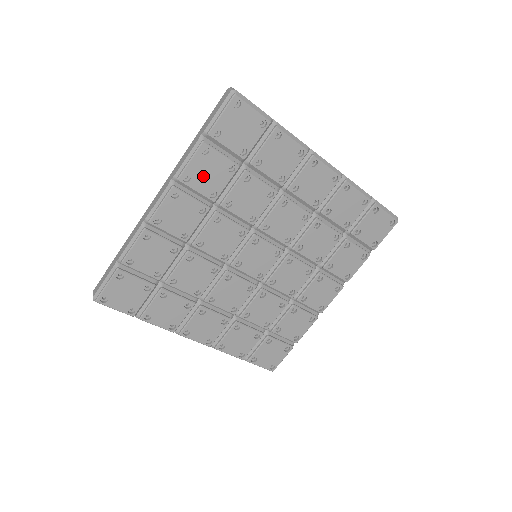
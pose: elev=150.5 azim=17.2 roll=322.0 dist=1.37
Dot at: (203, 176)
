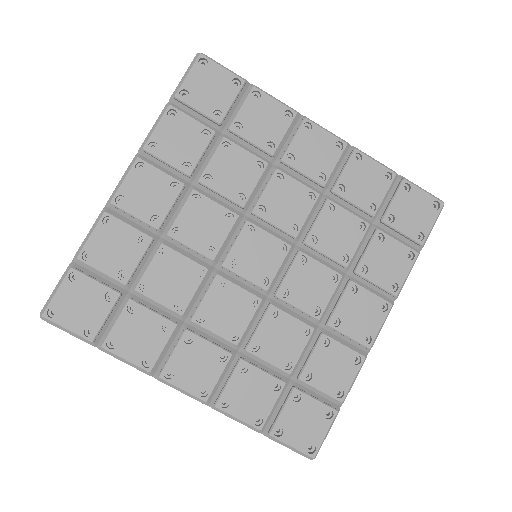
Dot at: (173, 144)
